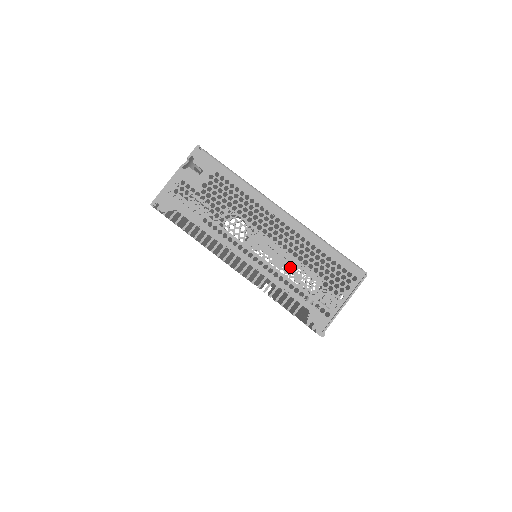
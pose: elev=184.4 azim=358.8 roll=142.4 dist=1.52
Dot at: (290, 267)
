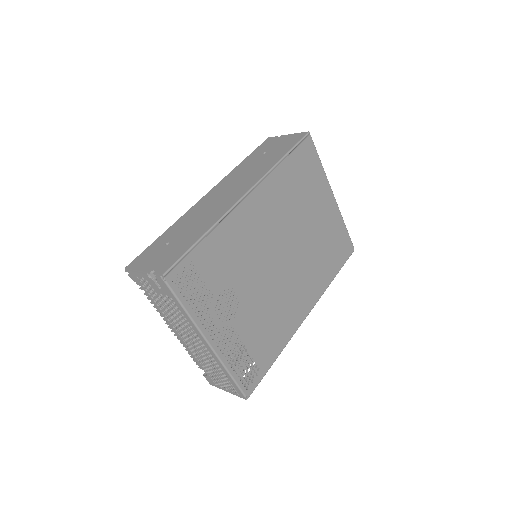
Dot at: (203, 360)
